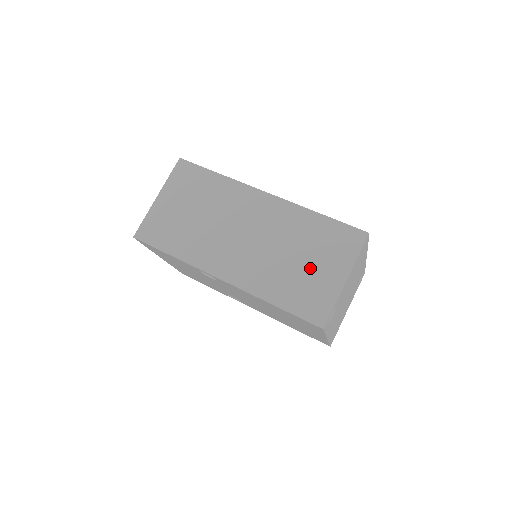
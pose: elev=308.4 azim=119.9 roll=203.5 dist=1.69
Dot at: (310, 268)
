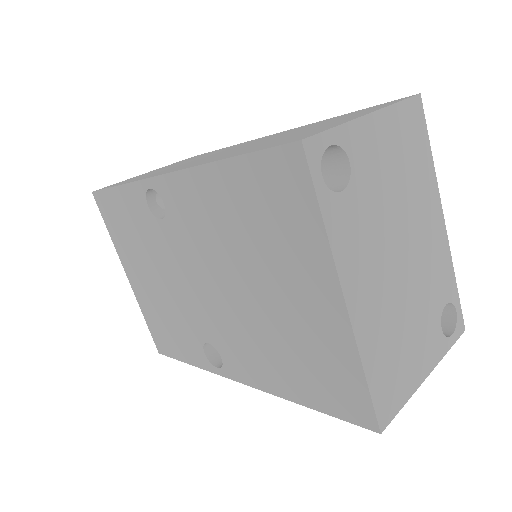
Dot at: (307, 130)
